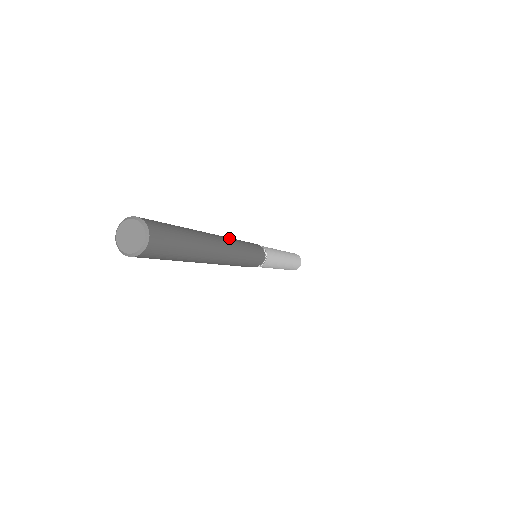
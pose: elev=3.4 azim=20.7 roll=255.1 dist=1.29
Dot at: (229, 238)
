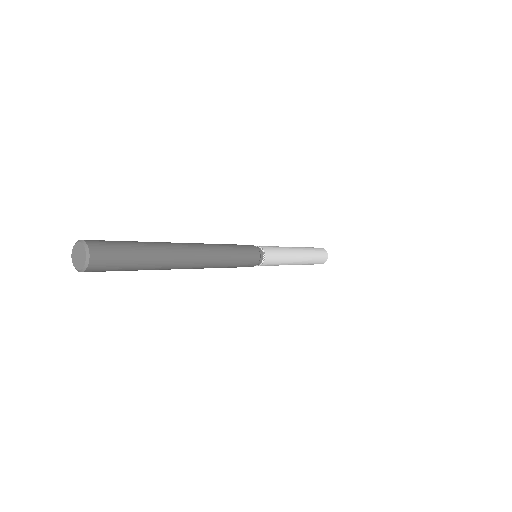
Dot at: (205, 244)
